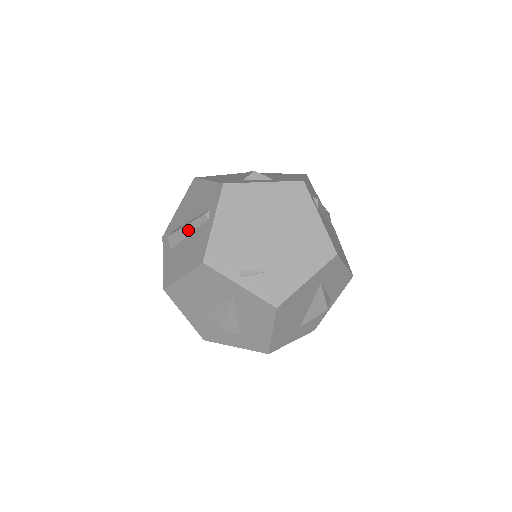
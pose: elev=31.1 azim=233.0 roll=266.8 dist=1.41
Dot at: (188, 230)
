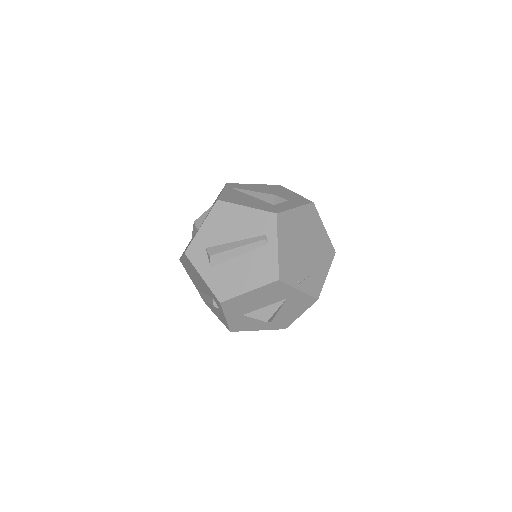
Dot at: (240, 251)
